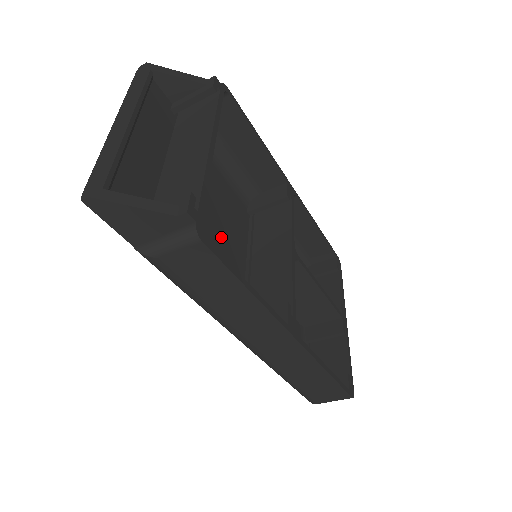
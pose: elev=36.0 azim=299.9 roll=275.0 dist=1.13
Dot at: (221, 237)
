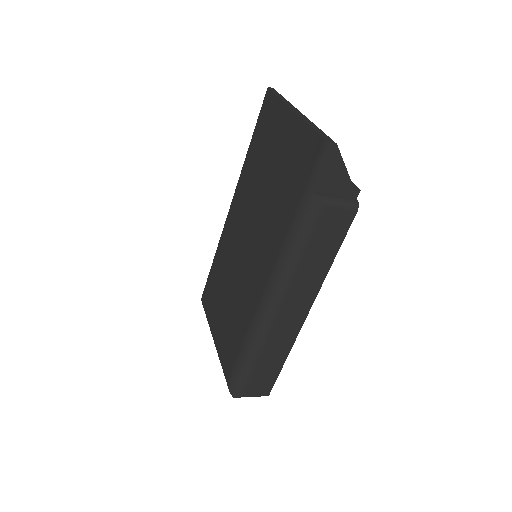
Dot at: occluded
